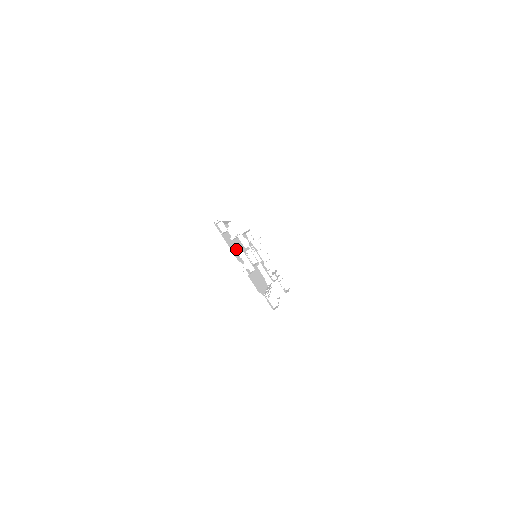
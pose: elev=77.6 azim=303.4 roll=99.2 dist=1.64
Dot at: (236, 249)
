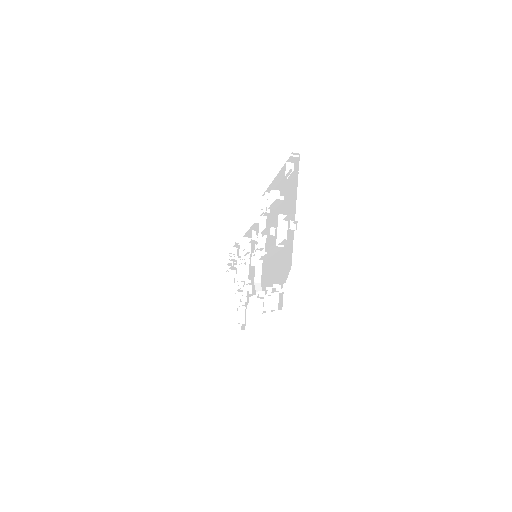
Dot at: occluded
